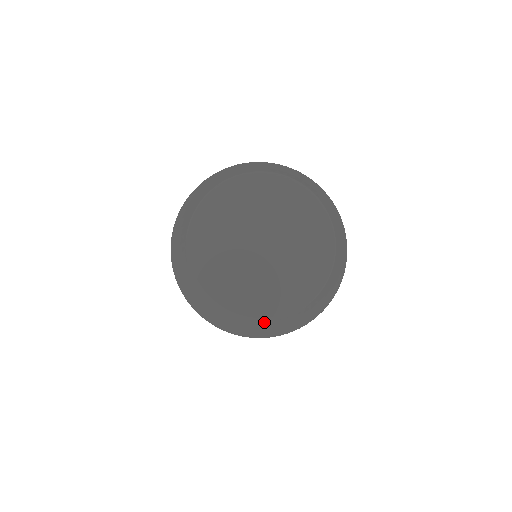
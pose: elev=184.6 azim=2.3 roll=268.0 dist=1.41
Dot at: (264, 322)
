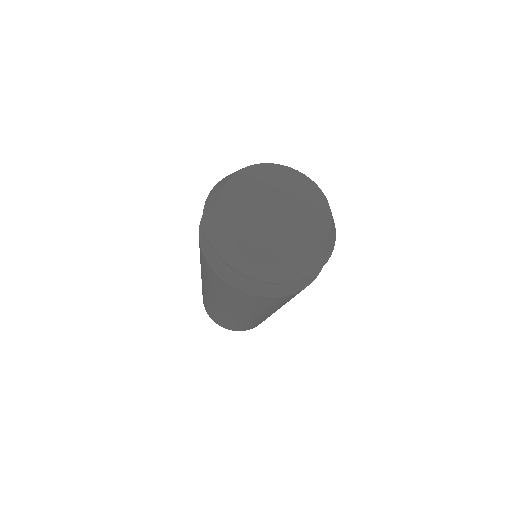
Dot at: (316, 249)
